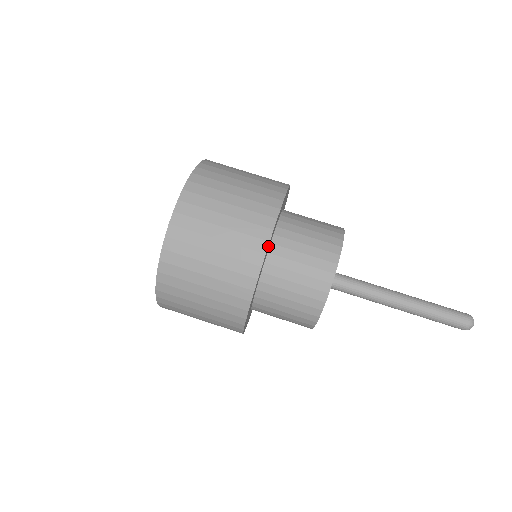
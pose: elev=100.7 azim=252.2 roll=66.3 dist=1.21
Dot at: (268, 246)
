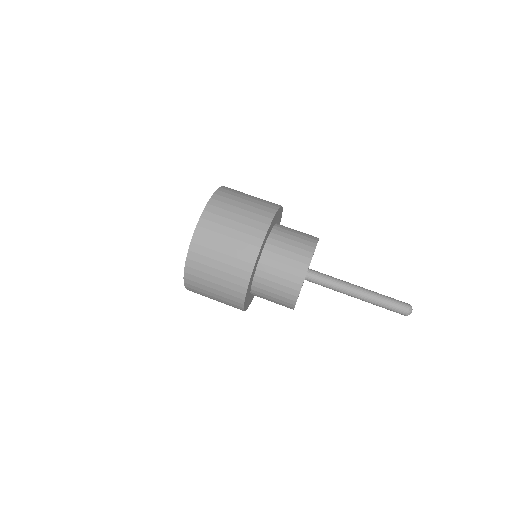
Dot at: (276, 214)
